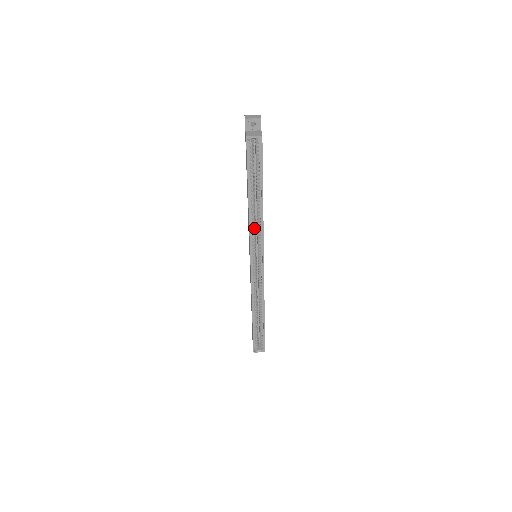
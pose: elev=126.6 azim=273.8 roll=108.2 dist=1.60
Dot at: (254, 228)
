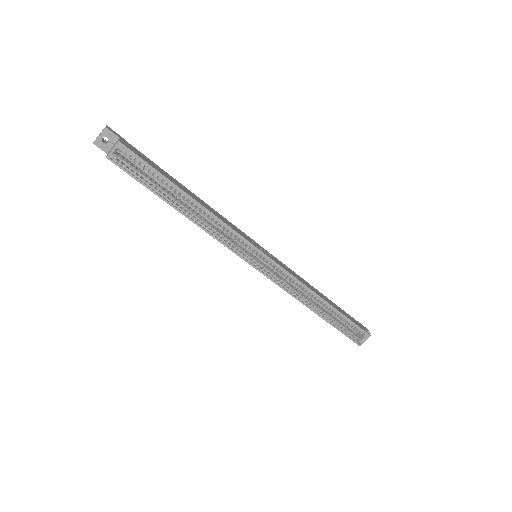
Dot at: (219, 233)
